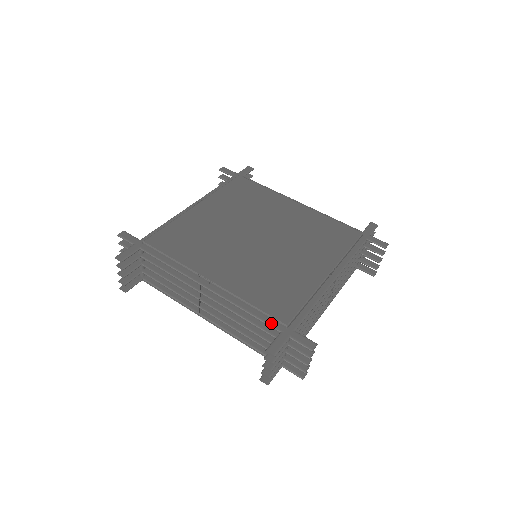
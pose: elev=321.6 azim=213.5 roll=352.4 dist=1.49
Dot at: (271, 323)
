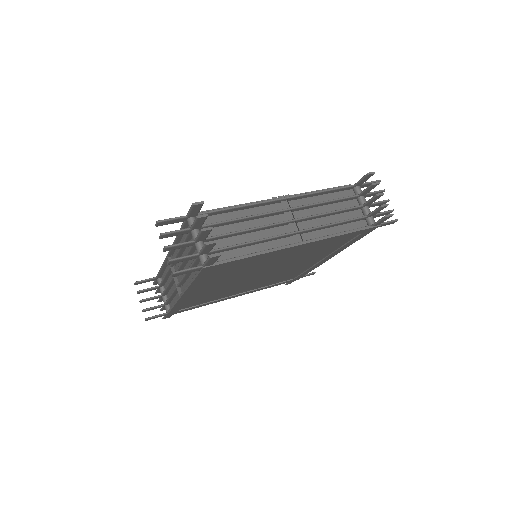
Dot at: (184, 224)
